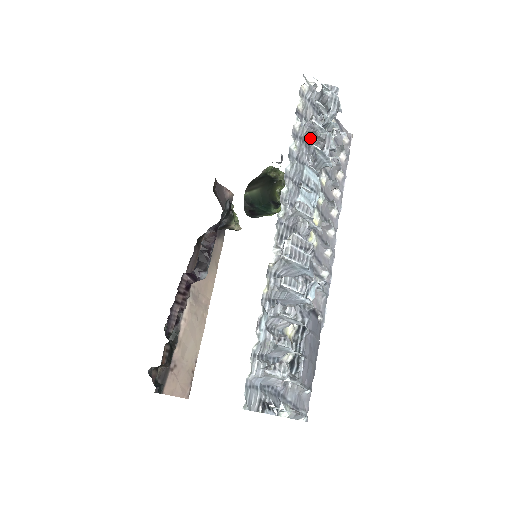
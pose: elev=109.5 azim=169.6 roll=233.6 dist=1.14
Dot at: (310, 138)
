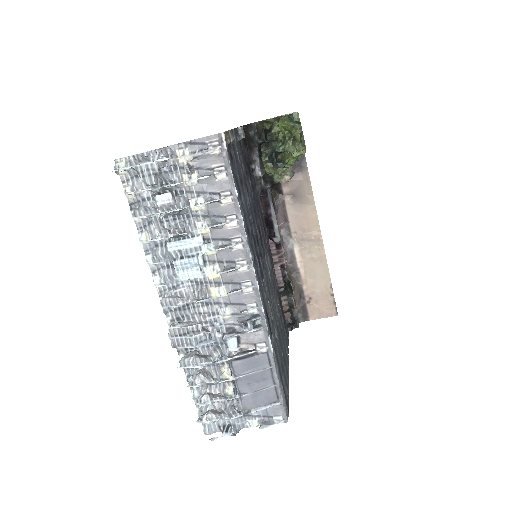
Dot at: occluded
